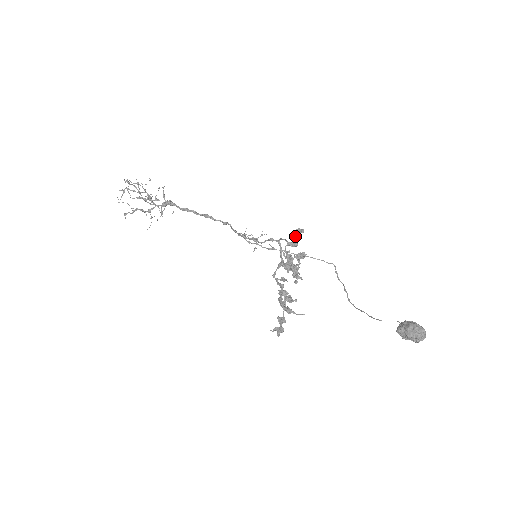
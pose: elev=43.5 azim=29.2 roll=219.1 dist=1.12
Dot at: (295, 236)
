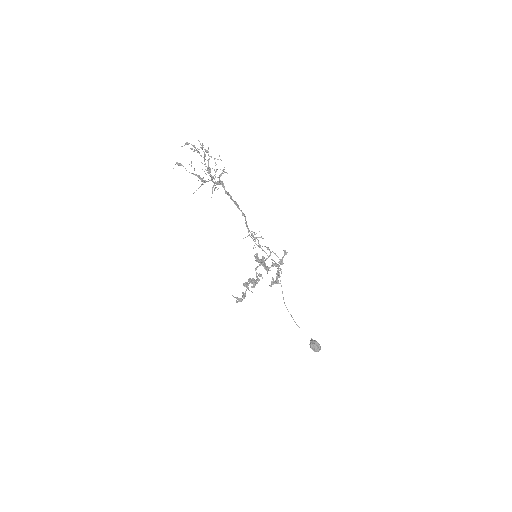
Dot at: (283, 257)
